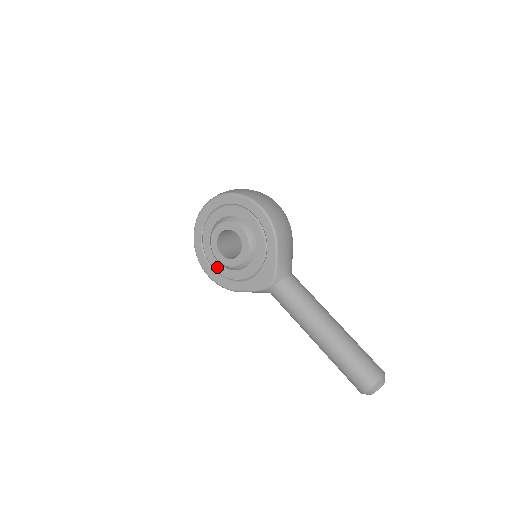
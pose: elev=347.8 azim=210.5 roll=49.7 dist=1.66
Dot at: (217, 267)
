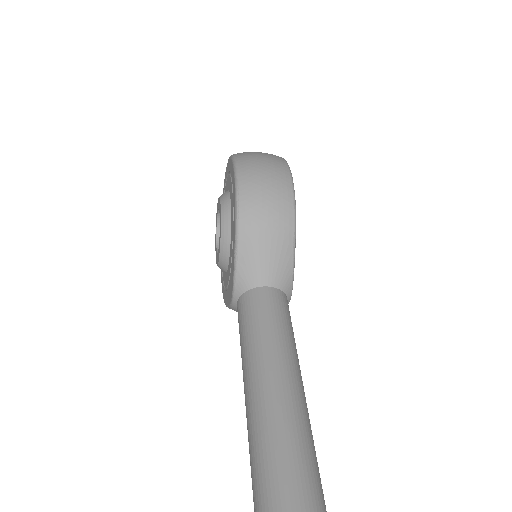
Dot at: occluded
